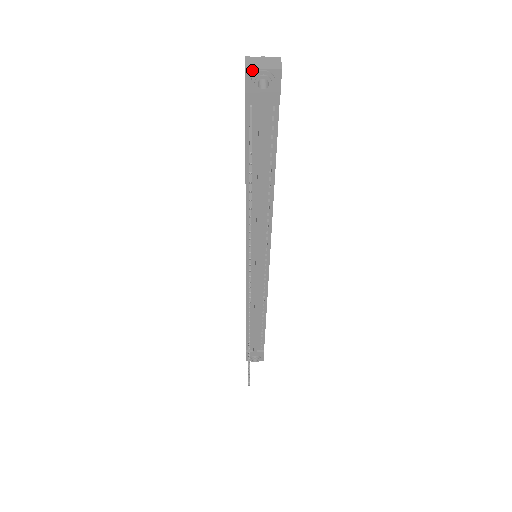
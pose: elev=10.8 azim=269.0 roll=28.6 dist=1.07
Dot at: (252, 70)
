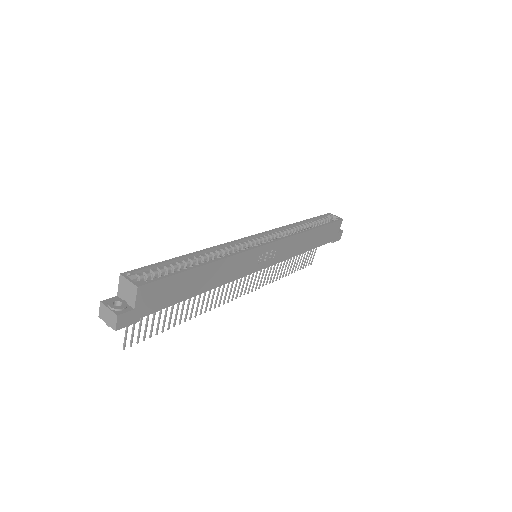
Dot at: (103, 319)
